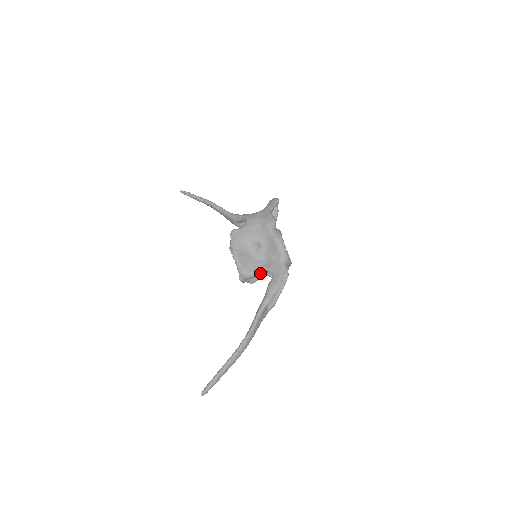
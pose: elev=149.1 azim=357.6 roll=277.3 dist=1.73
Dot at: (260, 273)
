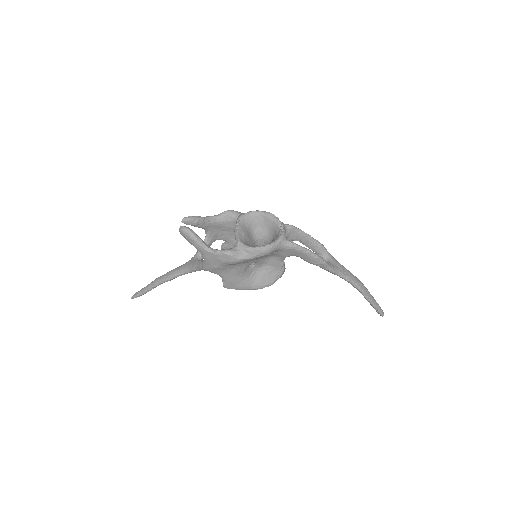
Dot at: (283, 260)
